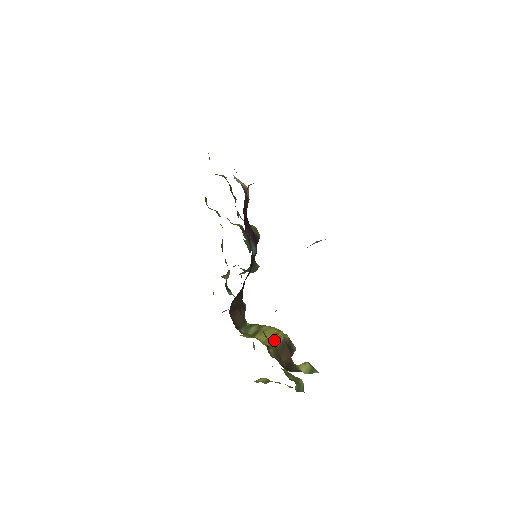
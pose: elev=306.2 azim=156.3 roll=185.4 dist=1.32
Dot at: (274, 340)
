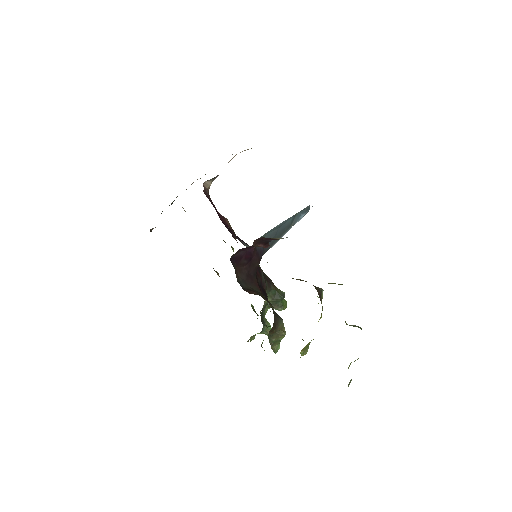
Dot at: occluded
